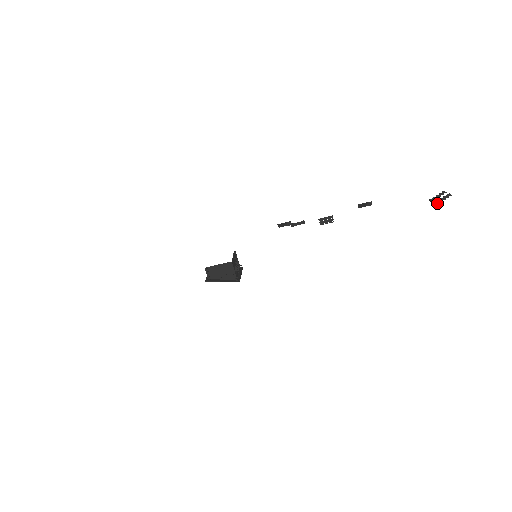
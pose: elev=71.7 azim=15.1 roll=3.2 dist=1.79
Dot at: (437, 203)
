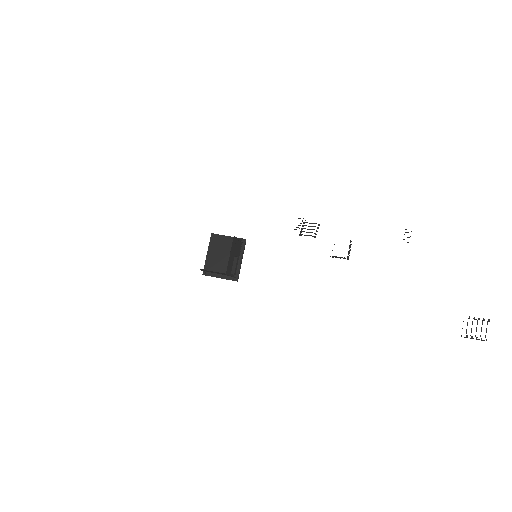
Dot at: (465, 337)
